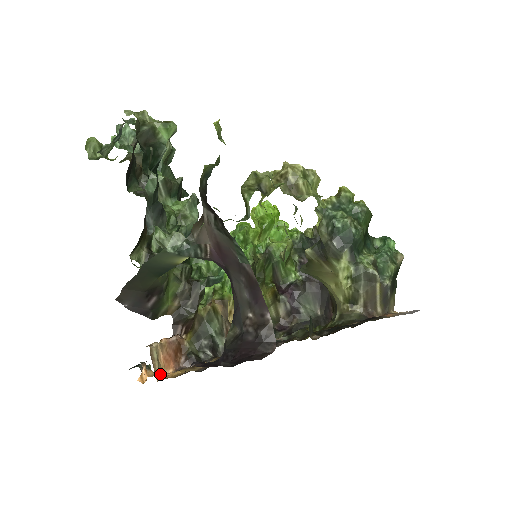
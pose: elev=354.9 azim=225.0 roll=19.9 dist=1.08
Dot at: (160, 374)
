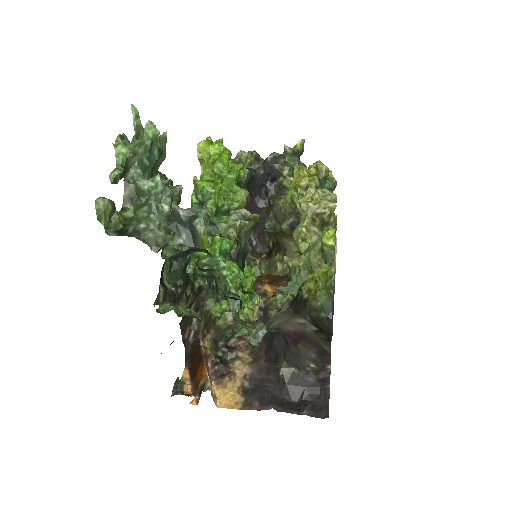
Dot at: (216, 400)
